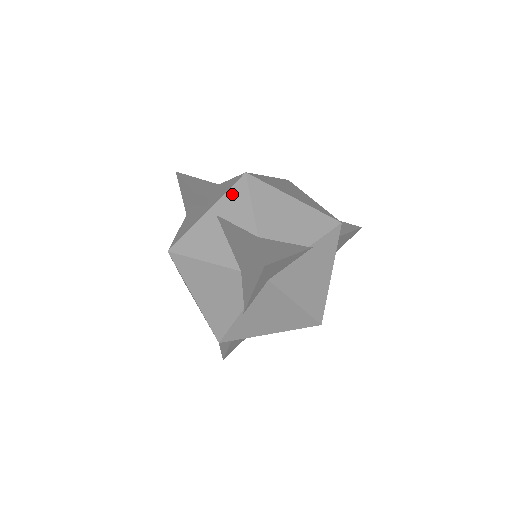
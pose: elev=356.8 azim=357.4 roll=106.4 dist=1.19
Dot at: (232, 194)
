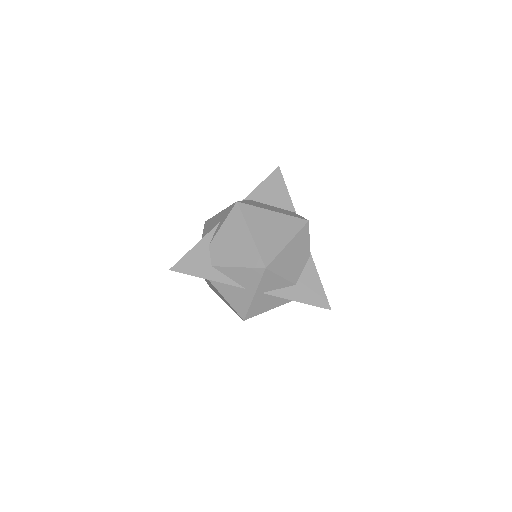
Dot at: (265, 281)
